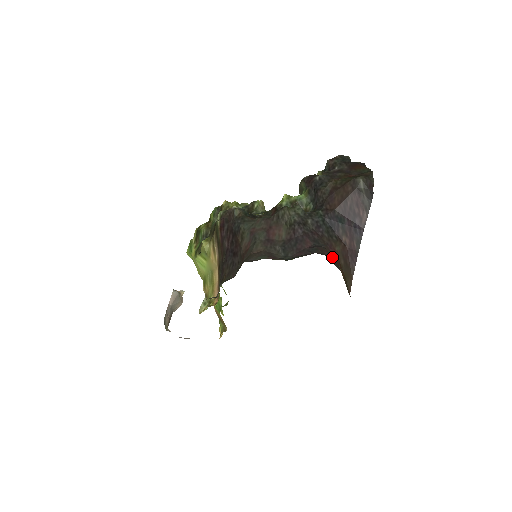
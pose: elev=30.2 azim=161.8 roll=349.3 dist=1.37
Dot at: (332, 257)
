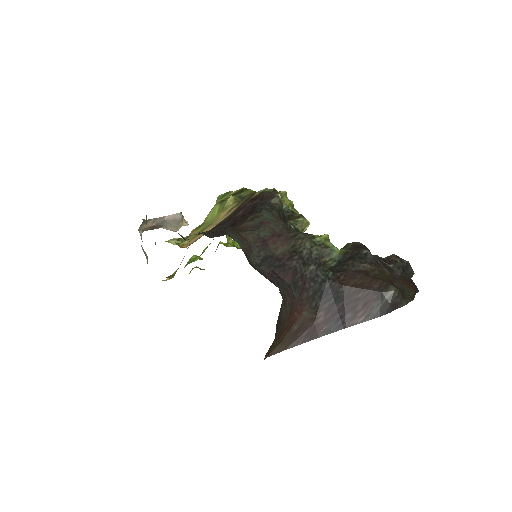
Dot at: (290, 311)
